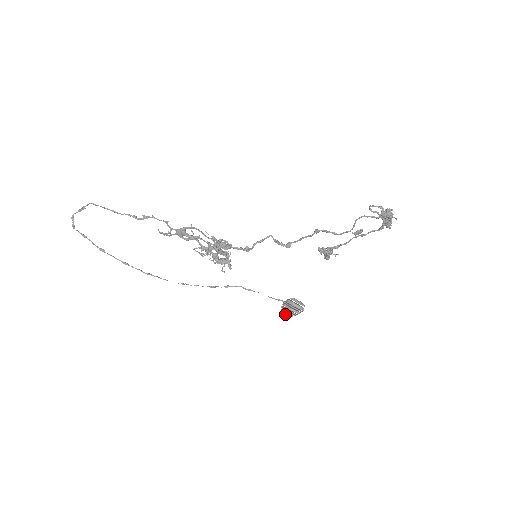
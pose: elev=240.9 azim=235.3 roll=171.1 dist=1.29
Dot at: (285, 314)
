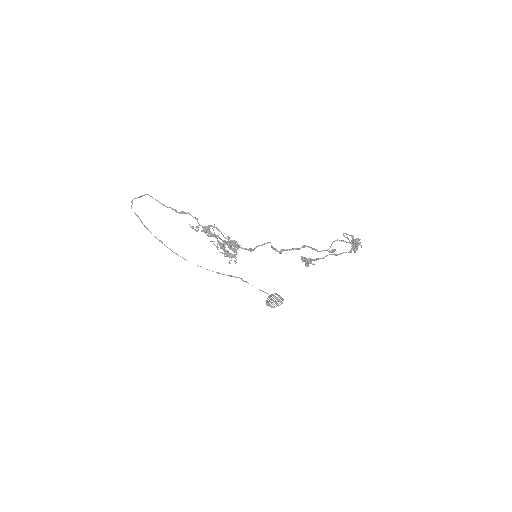
Dot at: (268, 304)
